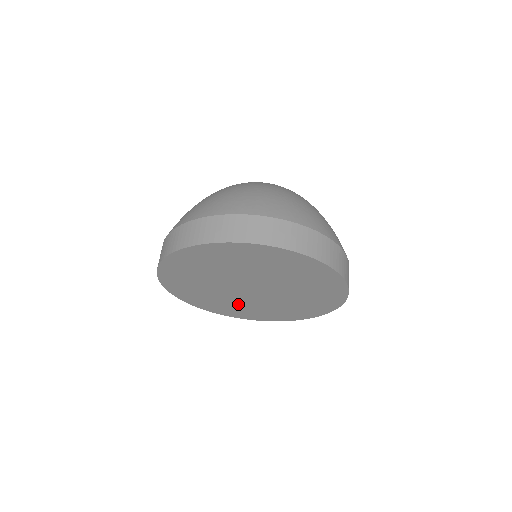
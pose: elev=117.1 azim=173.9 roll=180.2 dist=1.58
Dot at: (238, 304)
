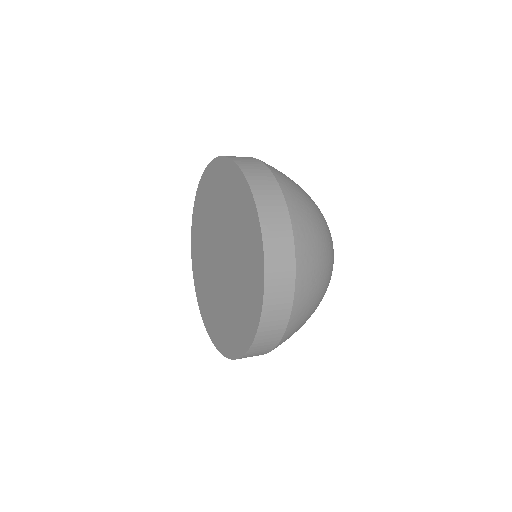
Dot at: (232, 307)
